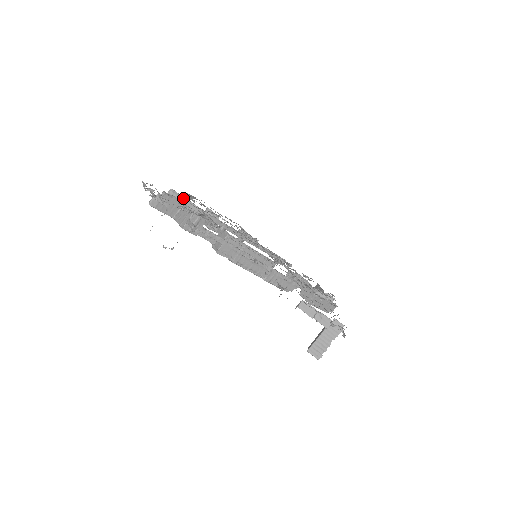
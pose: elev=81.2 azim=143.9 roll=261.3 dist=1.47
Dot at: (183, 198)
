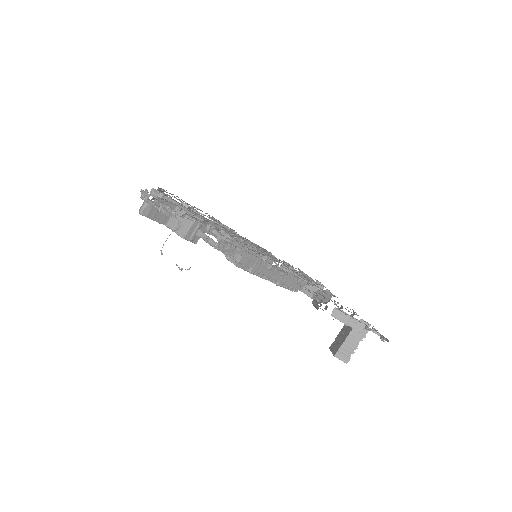
Dot at: (167, 198)
